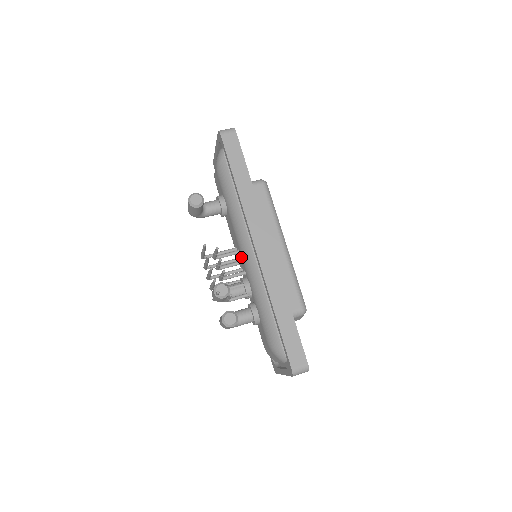
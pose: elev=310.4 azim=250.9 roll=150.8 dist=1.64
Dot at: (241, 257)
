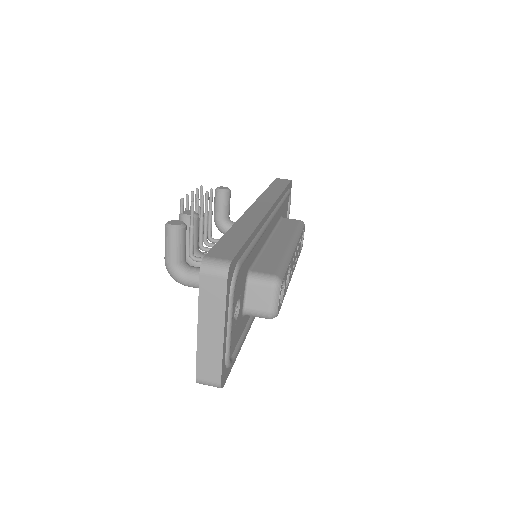
Dot at: occluded
